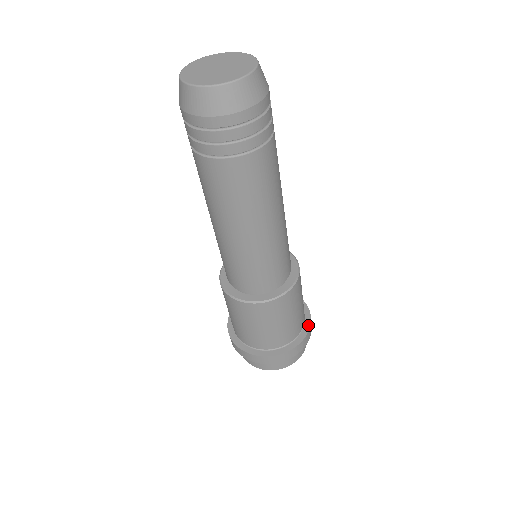
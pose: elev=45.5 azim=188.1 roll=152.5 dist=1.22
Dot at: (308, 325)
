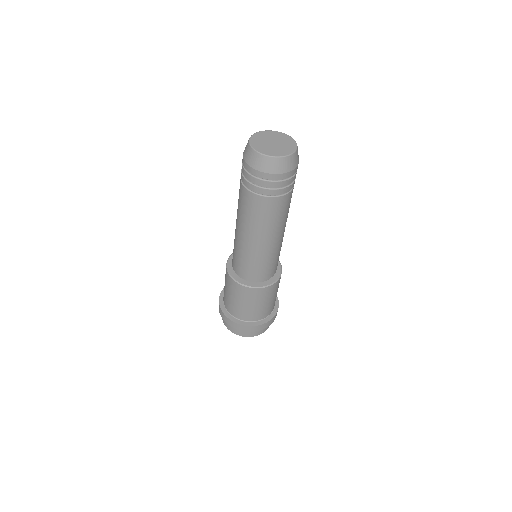
Dot at: occluded
